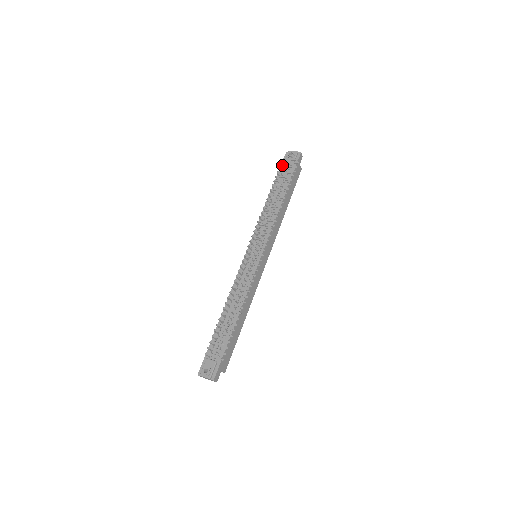
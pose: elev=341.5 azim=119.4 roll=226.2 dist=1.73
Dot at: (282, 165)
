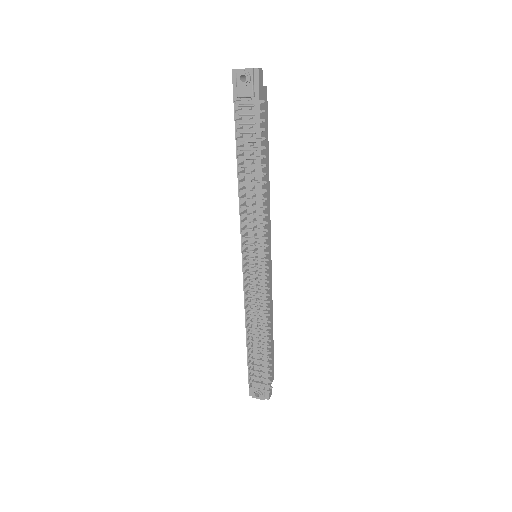
Dot at: (235, 100)
